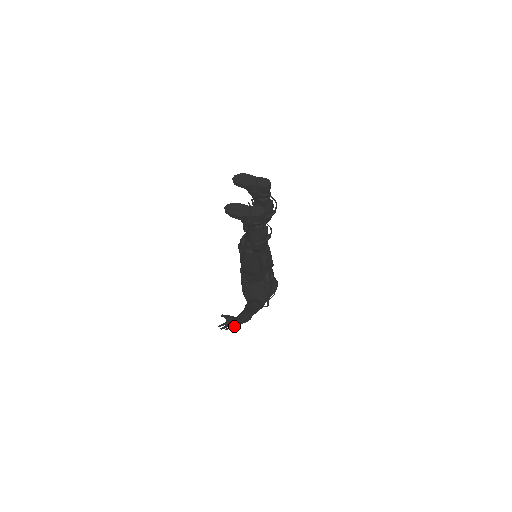
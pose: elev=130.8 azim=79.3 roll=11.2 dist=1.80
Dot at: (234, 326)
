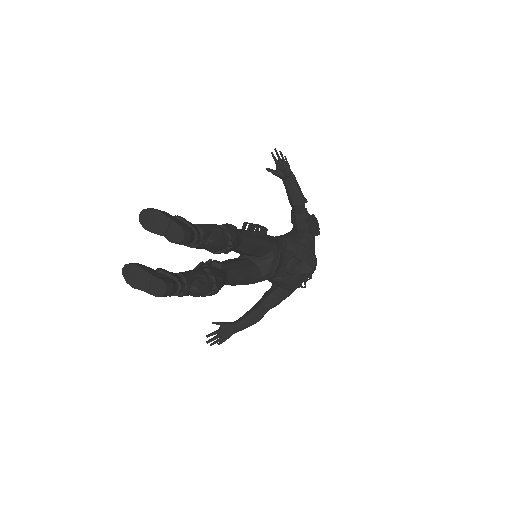
Dot at: (224, 340)
